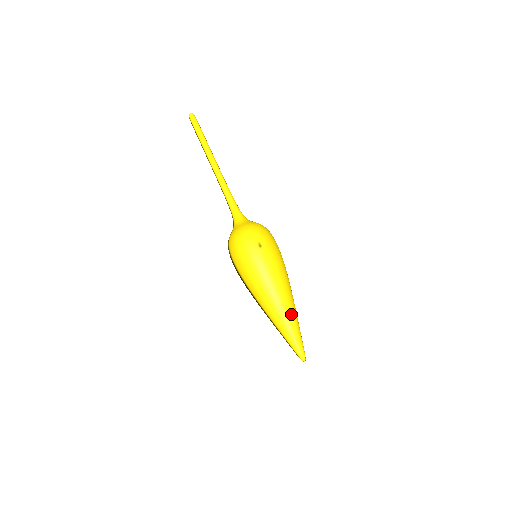
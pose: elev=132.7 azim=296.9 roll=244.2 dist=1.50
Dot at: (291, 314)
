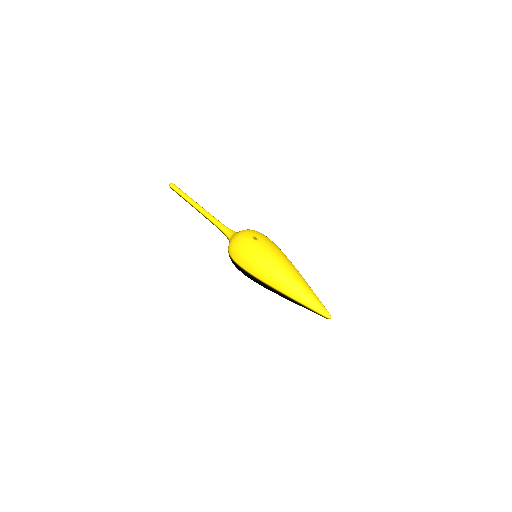
Dot at: (302, 282)
